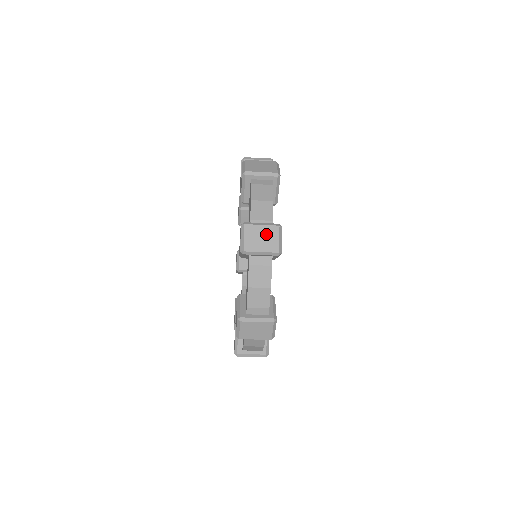
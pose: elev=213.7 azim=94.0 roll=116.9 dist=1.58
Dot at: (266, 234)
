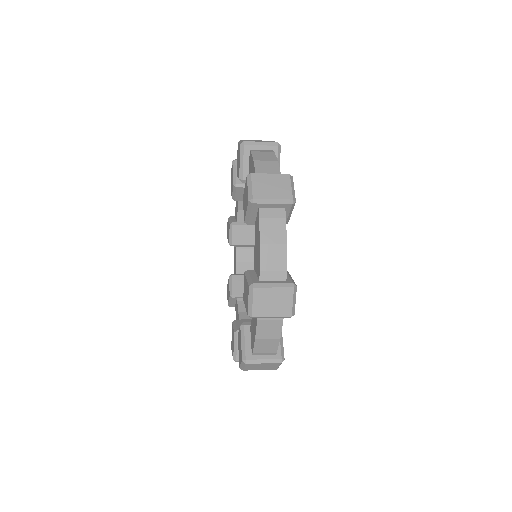
Dot at: (276, 182)
